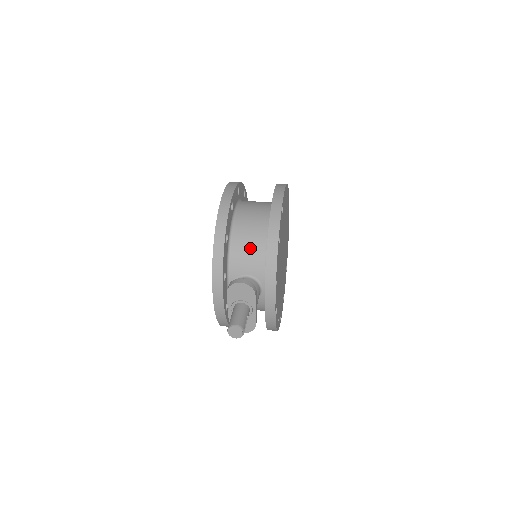
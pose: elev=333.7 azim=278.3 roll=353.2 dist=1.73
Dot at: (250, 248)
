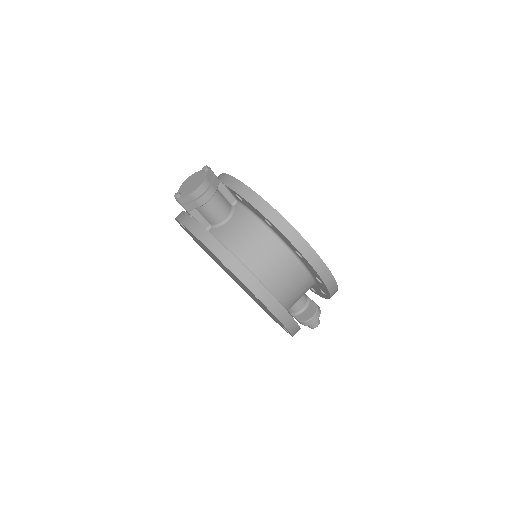
Dot at: occluded
